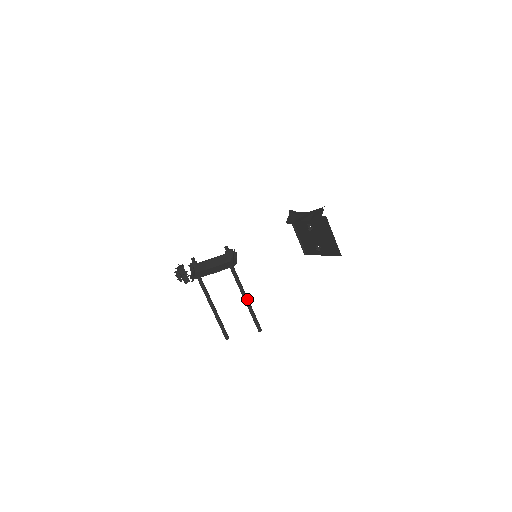
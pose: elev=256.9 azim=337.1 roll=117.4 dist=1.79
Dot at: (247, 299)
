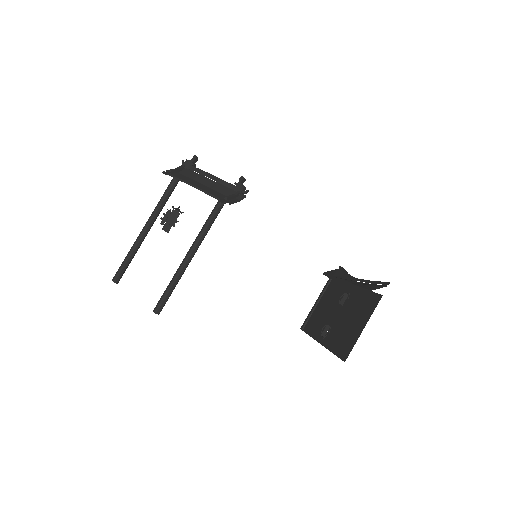
Dot at: (190, 258)
